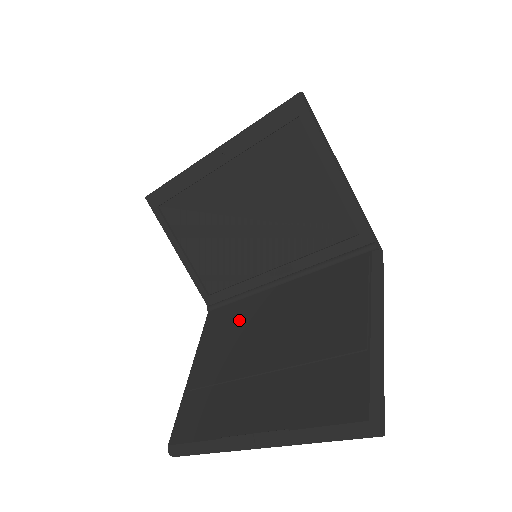
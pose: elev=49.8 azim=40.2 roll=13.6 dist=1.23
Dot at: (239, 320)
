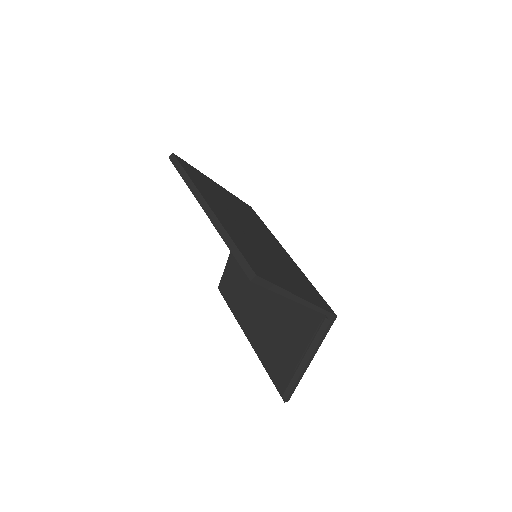
Dot at: occluded
